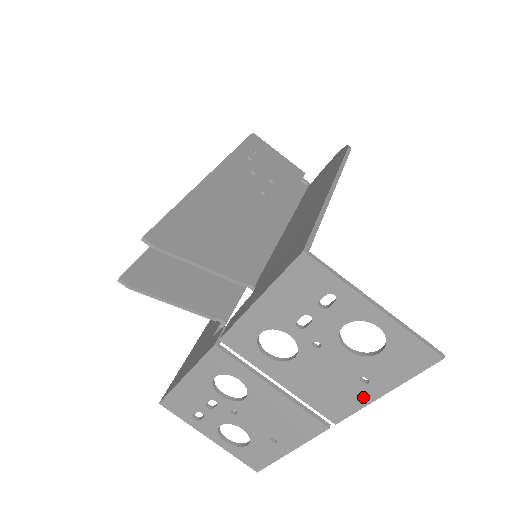
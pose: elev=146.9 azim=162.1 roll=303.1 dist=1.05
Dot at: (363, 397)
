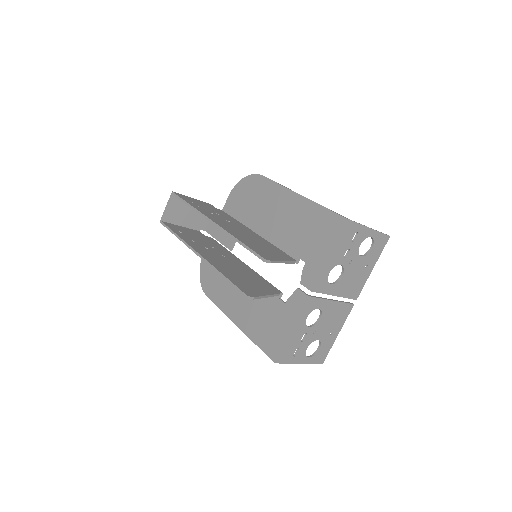
Dot at: (366, 276)
